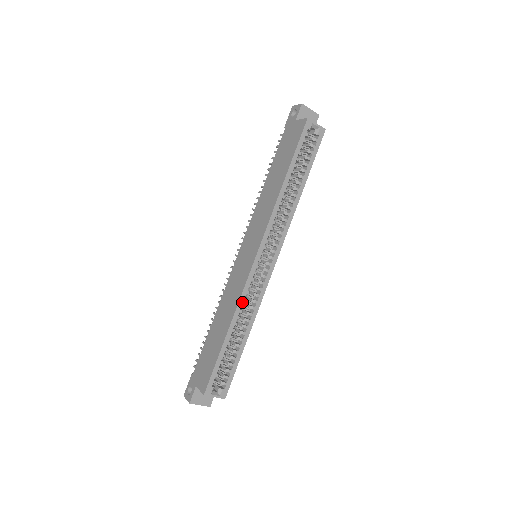
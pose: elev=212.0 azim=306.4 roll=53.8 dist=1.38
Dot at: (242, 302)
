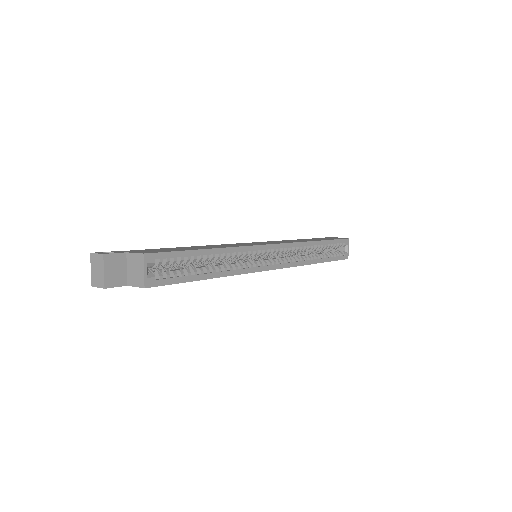
Dot at: (238, 251)
